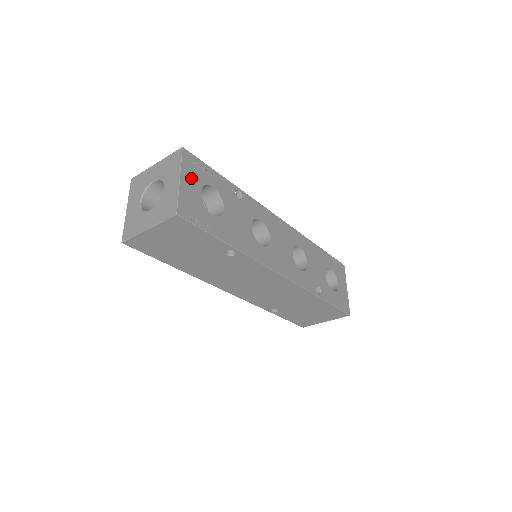
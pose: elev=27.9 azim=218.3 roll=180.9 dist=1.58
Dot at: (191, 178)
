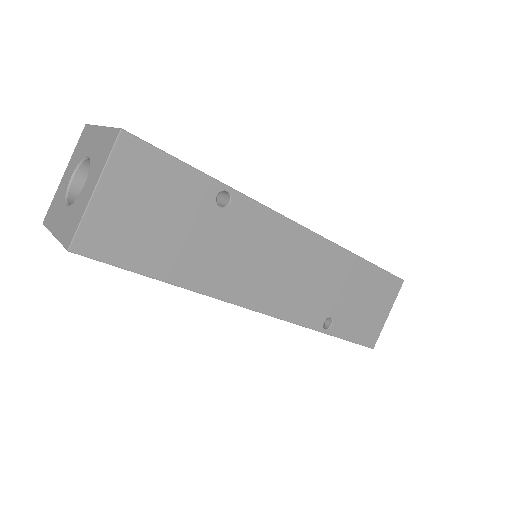
Dot at: occluded
